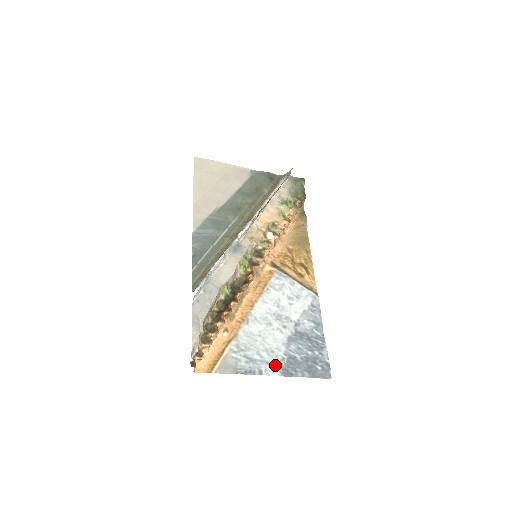
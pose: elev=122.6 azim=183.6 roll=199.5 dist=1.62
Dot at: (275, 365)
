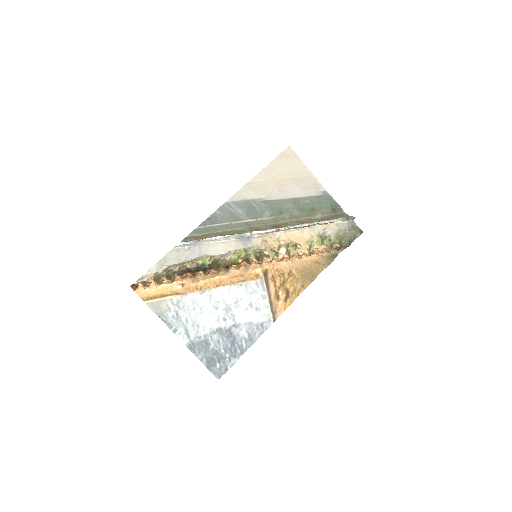
Dot at: (190, 336)
